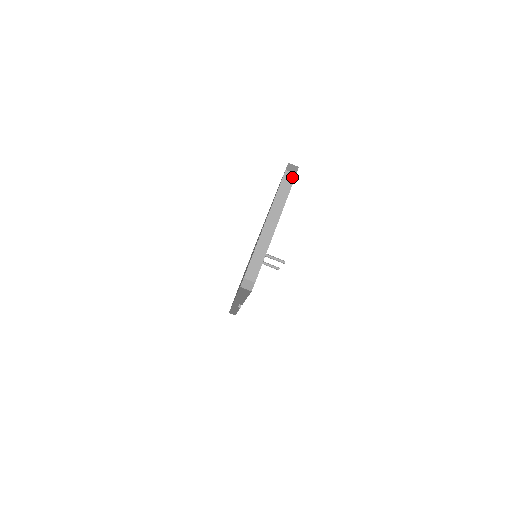
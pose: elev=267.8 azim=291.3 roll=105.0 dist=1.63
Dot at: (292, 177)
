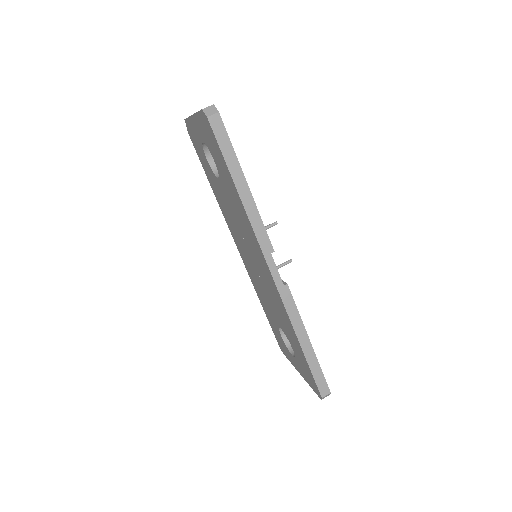
Dot at: occluded
